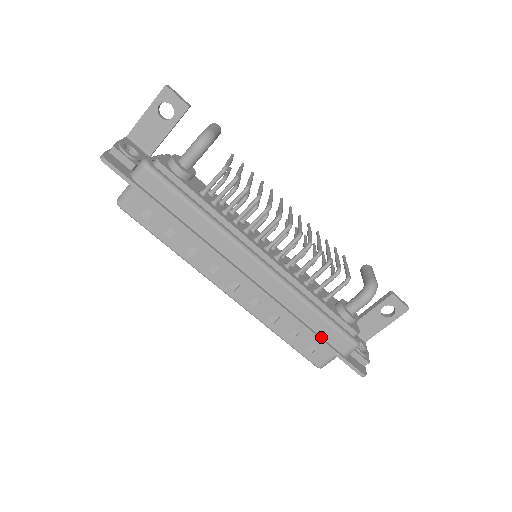
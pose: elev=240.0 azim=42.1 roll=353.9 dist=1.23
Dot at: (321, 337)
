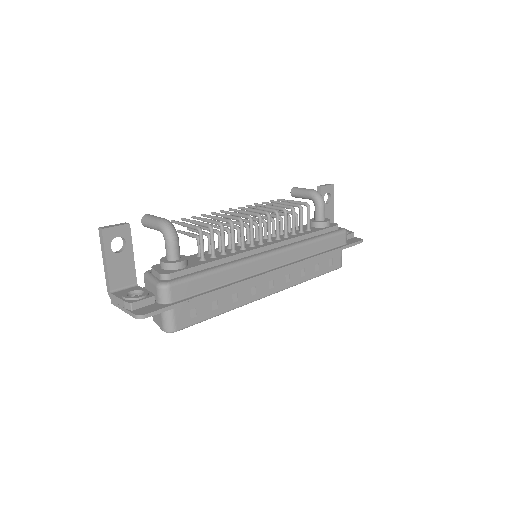
Dot at: (331, 250)
